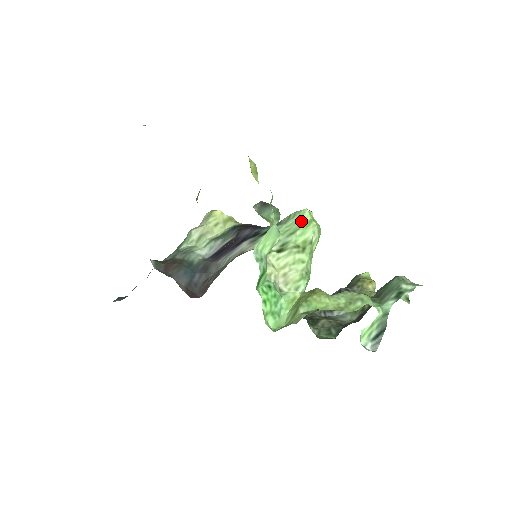
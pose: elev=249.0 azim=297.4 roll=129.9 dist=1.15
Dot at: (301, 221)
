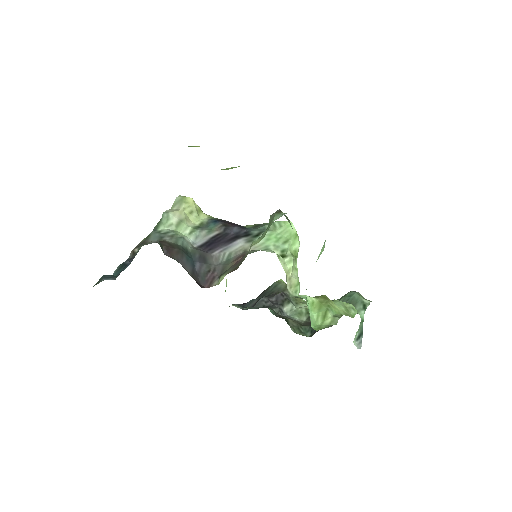
Dot at: (290, 232)
